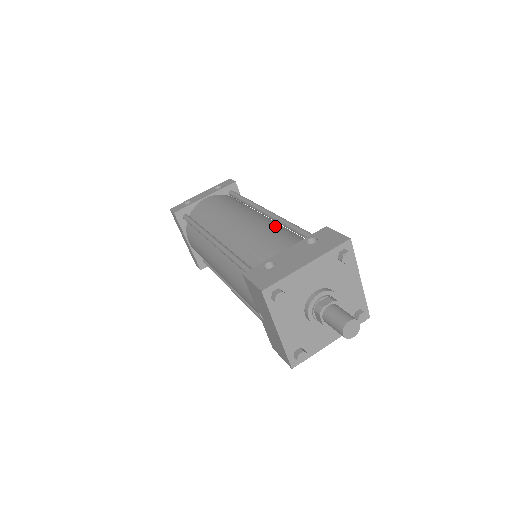
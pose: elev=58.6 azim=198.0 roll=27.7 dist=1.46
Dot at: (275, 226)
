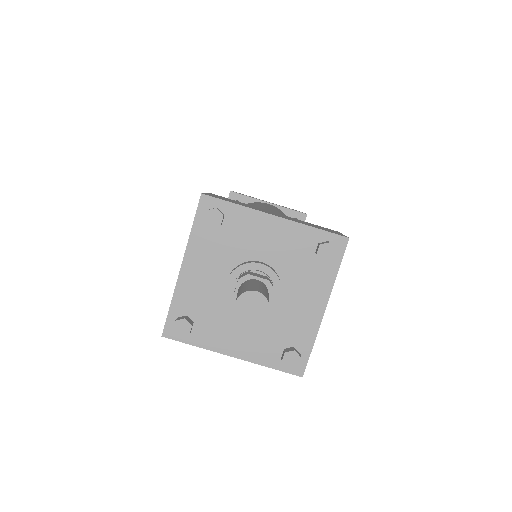
Dot at: occluded
